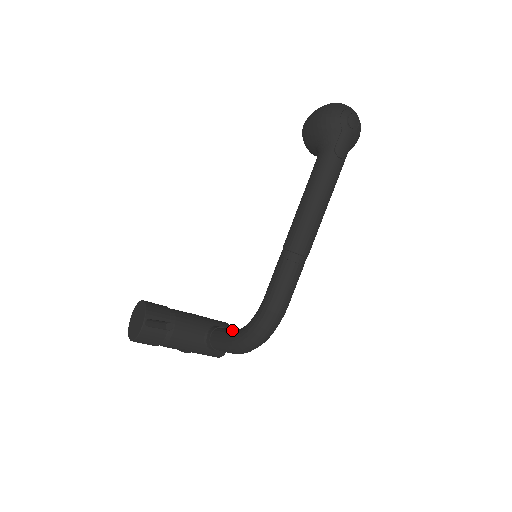
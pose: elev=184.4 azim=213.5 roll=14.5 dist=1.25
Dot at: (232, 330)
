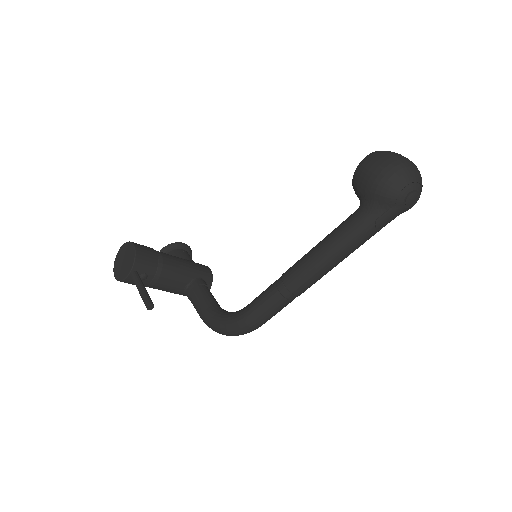
Dot at: (210, 302)
